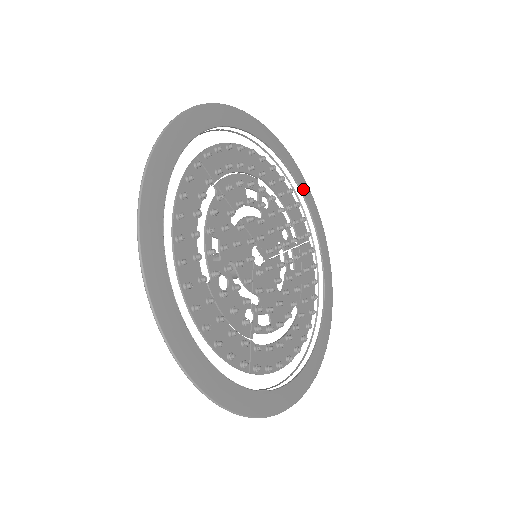
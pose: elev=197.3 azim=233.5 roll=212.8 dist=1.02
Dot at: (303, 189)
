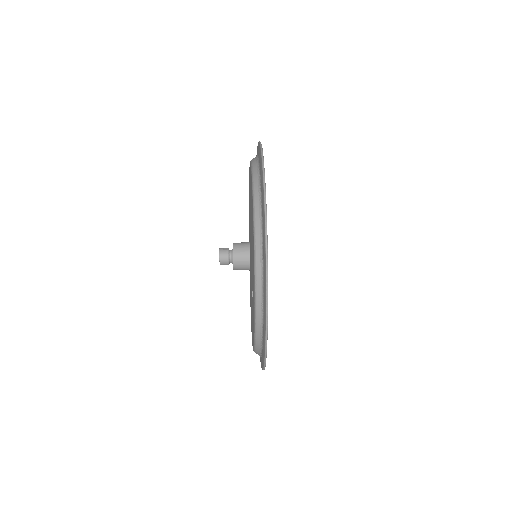
Dot at: occluded
